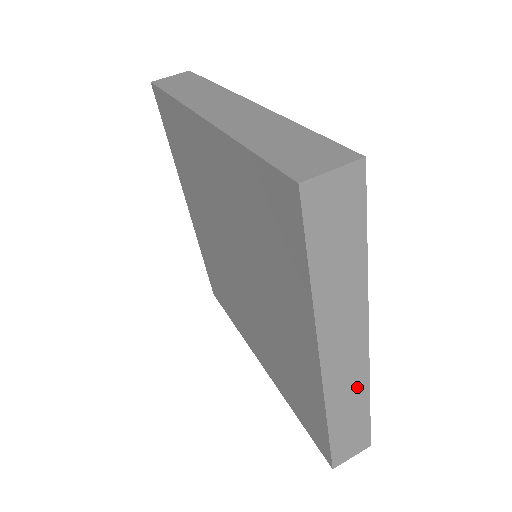
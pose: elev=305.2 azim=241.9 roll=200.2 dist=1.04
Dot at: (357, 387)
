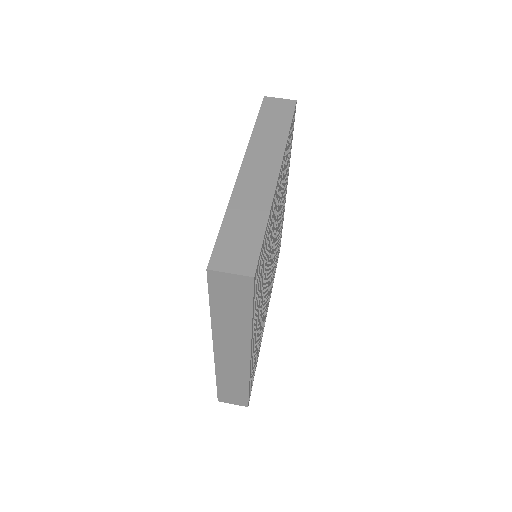
Dot at: (240, 374)
